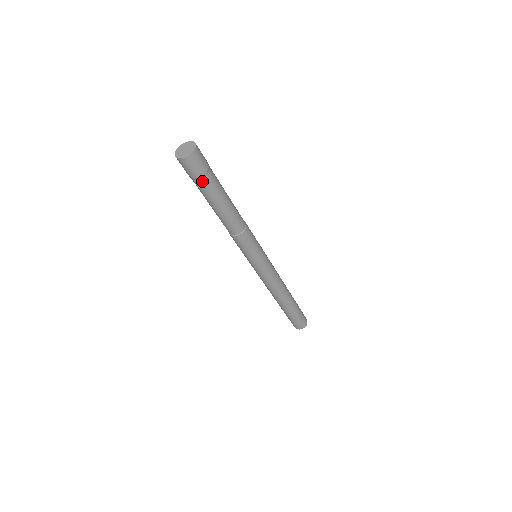
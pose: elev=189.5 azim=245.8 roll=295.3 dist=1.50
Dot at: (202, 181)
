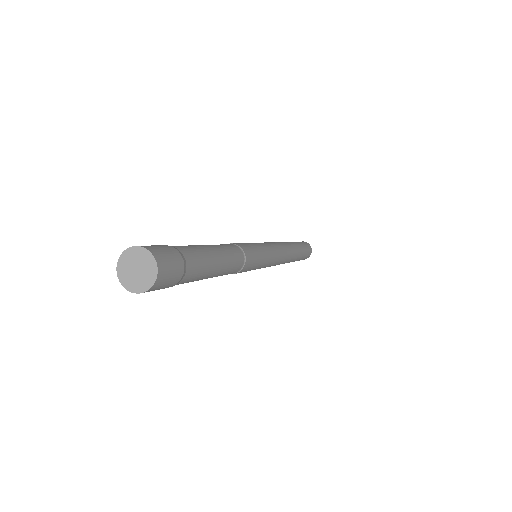
Dot at: (180, 283)
